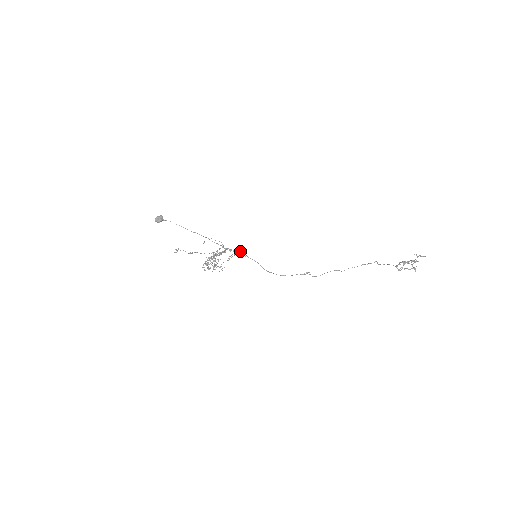
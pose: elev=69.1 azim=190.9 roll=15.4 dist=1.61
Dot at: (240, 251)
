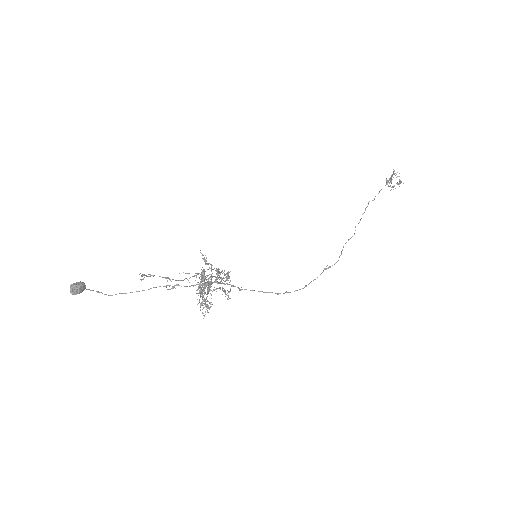
Dot at: occluded
